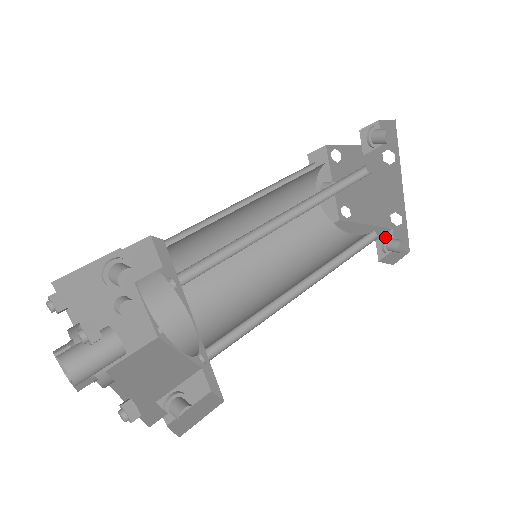
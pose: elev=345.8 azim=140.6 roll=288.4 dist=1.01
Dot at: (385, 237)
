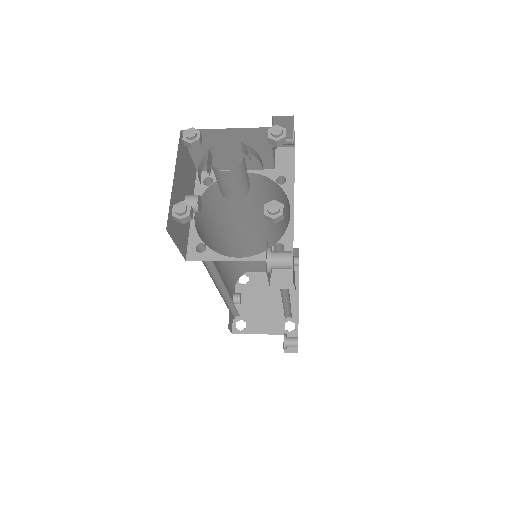
Dot at: (285, 334)
